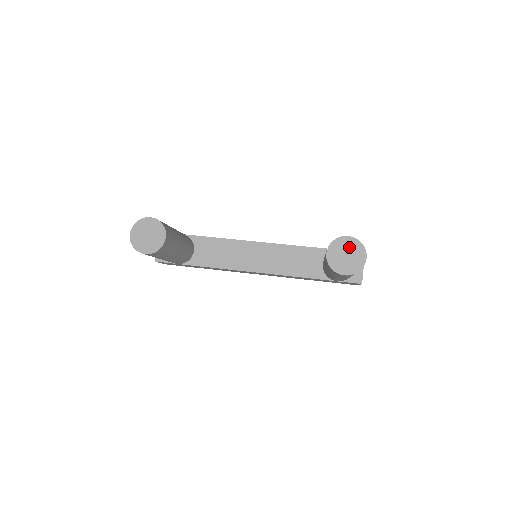
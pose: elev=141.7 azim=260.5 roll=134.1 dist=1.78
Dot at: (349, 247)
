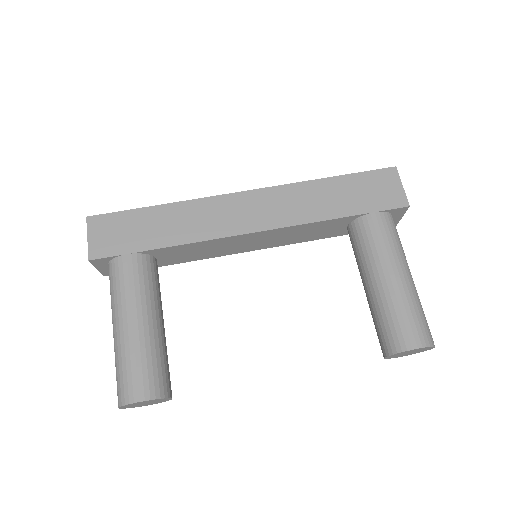
Dot at: (415, 351)
